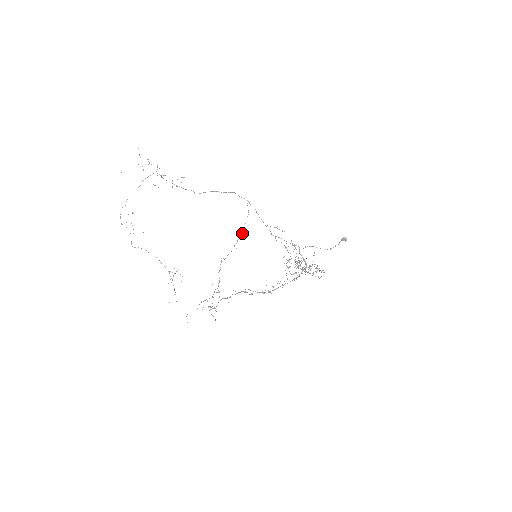
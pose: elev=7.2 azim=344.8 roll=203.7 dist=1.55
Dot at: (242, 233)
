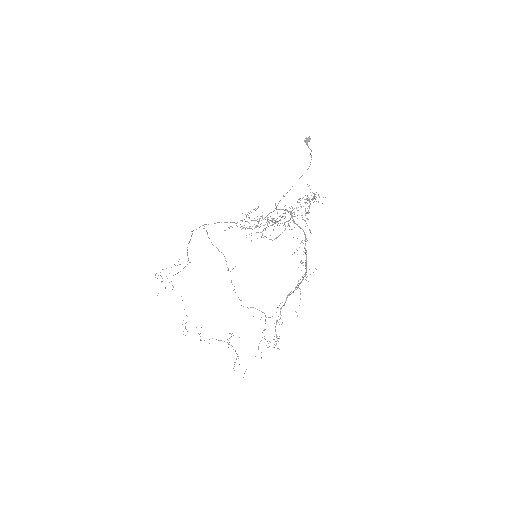
Dot at: occluded
